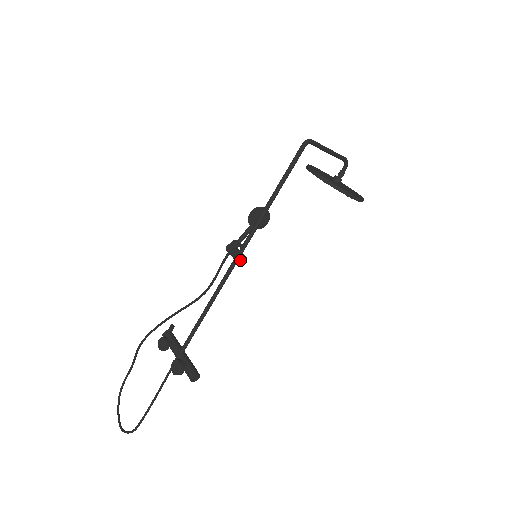
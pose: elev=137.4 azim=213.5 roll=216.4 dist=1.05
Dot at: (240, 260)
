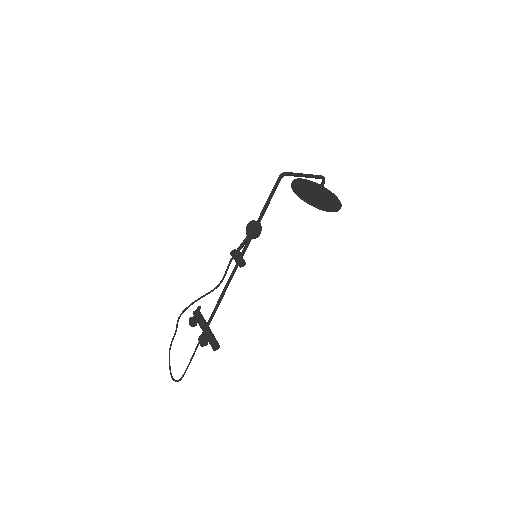
Dot at: (240, 264)
